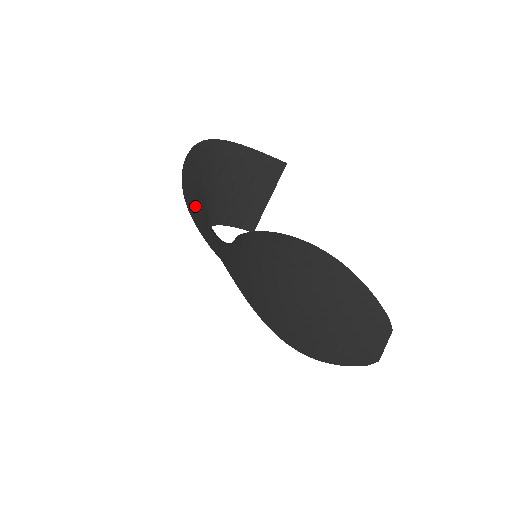
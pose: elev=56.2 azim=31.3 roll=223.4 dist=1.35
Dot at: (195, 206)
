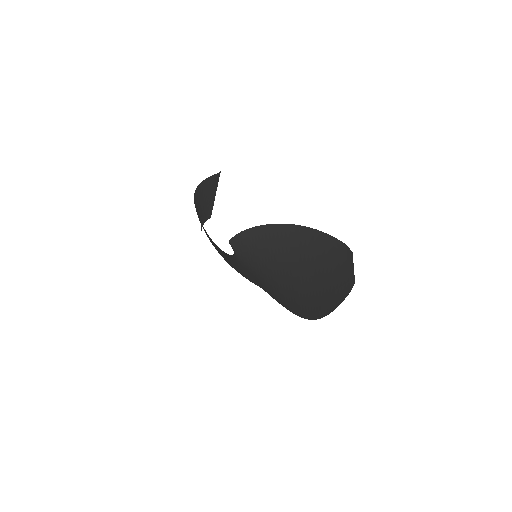
Dot at: (217, 247)
